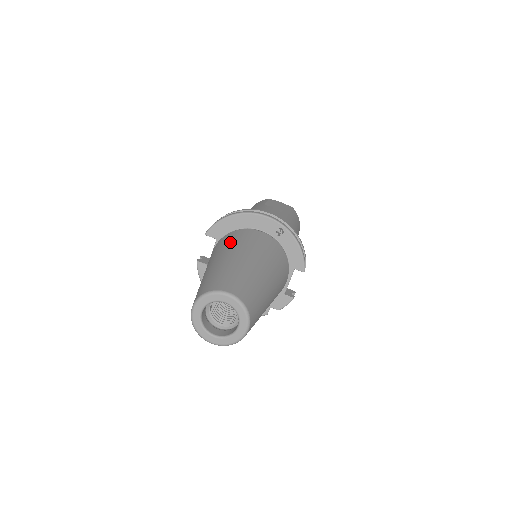
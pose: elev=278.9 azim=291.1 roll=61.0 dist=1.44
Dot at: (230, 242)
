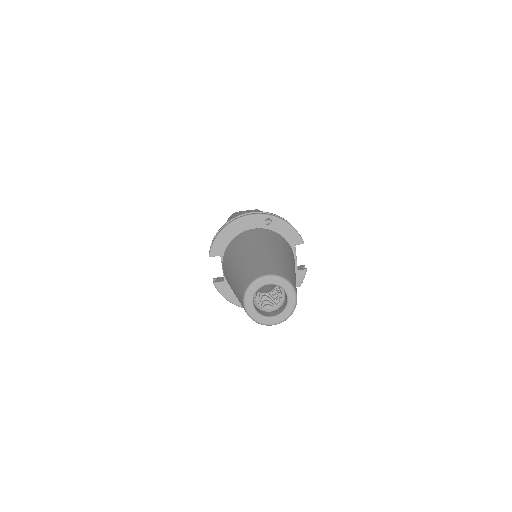
Dot at: (236, 248)
